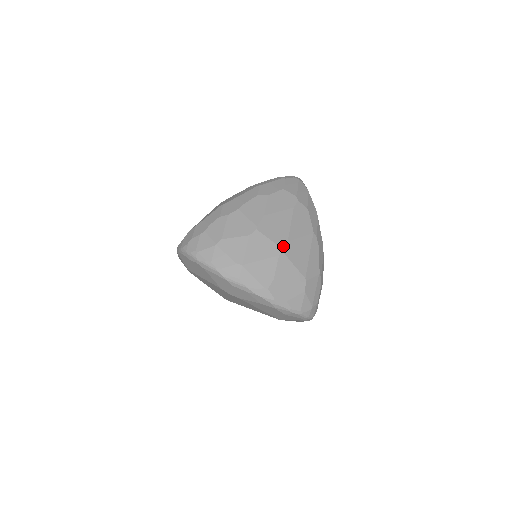
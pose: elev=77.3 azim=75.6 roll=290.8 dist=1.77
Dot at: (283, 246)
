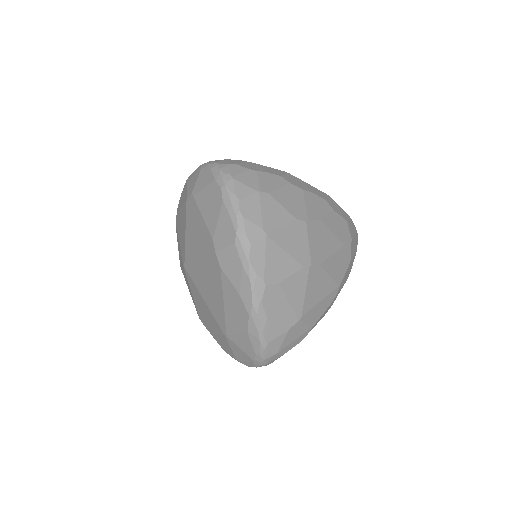
Dot at: (314, 263)
